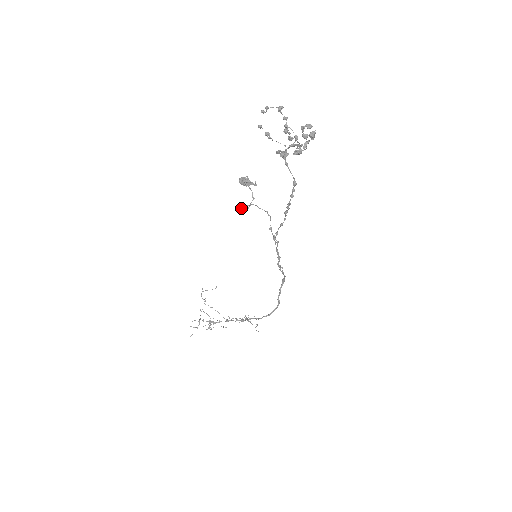
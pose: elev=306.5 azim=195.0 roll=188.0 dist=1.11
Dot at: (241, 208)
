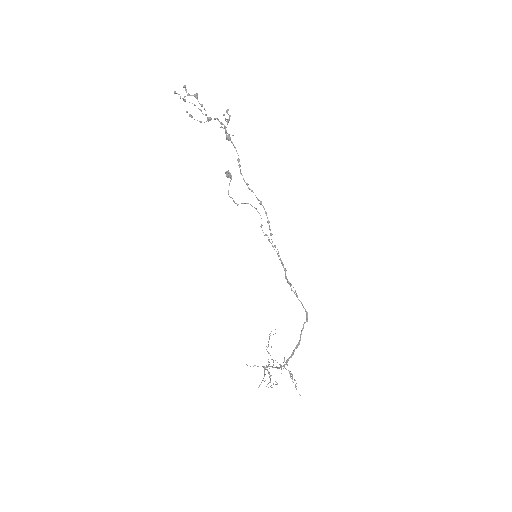
Dot at: (233, 200)
